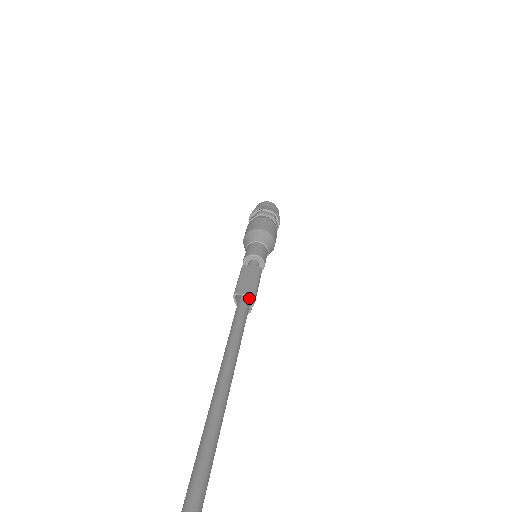
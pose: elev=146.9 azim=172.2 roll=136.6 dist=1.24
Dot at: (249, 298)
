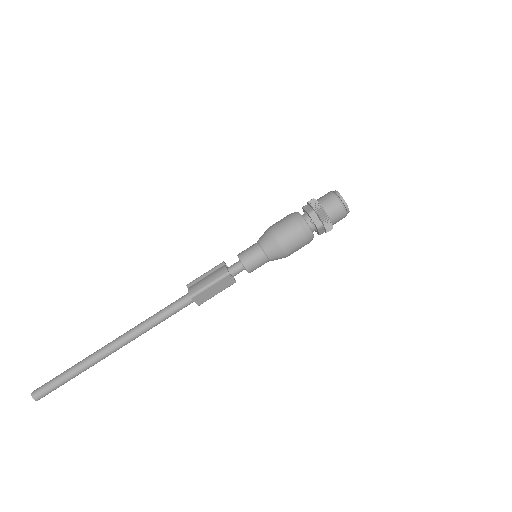
Dot at: (197, 300)
